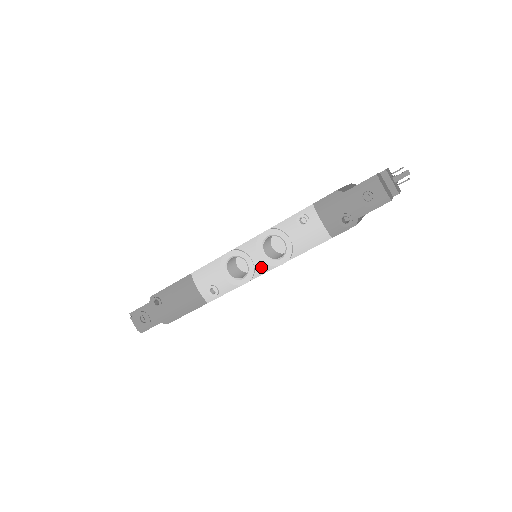
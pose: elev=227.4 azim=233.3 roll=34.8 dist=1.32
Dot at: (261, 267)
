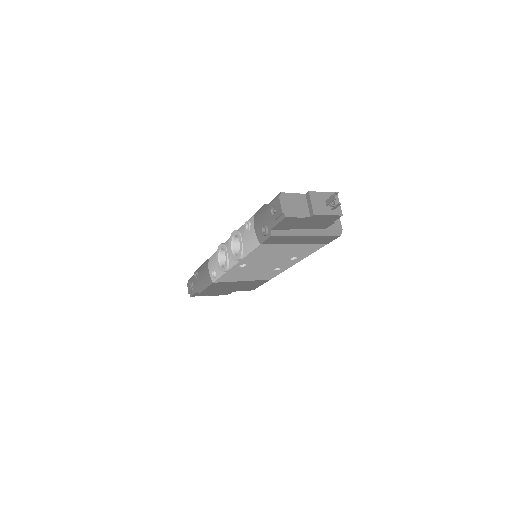
Dot at: (231, 260)
